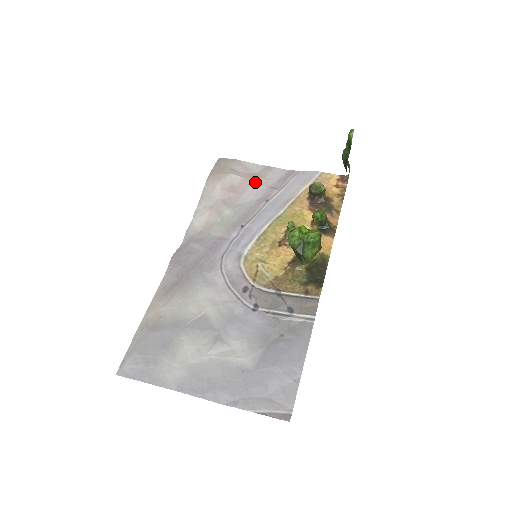
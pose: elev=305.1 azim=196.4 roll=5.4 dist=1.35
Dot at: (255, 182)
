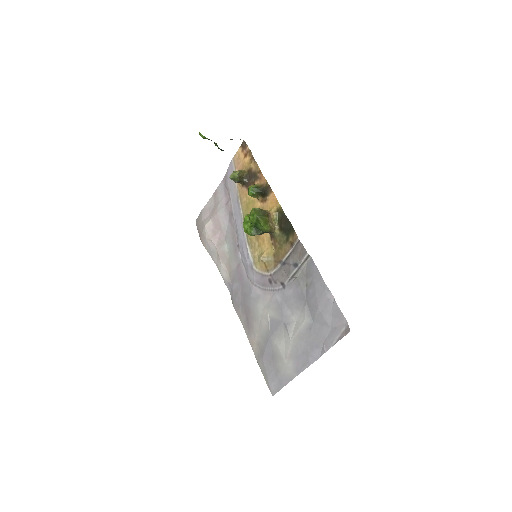
Dot at: (218, 212)
